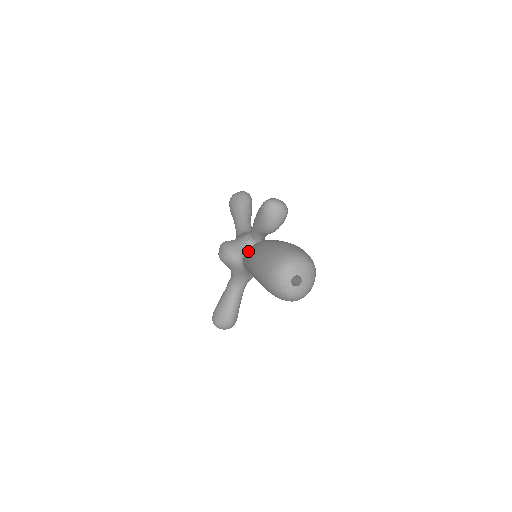
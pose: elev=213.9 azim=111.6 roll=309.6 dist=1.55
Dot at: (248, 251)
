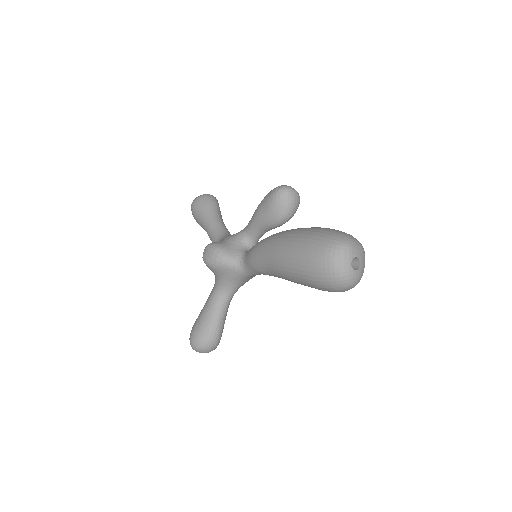
Dot at: (263, 244)
